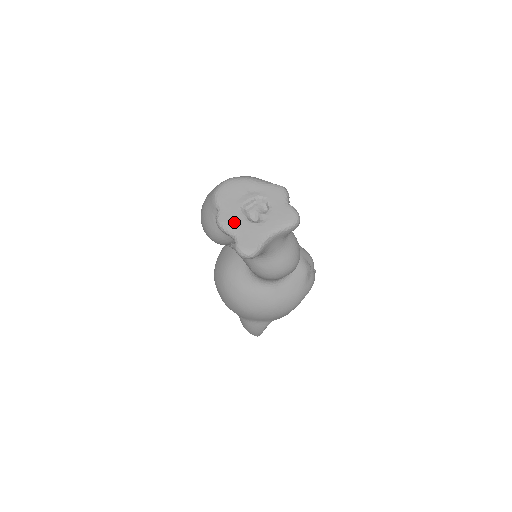
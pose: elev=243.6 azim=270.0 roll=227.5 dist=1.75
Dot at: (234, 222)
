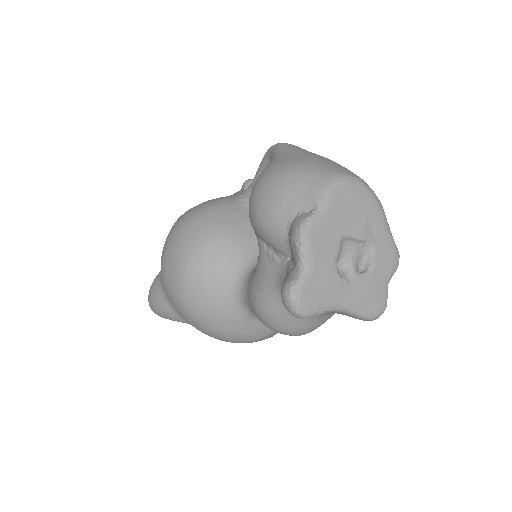
Dot at: (321, 249)
